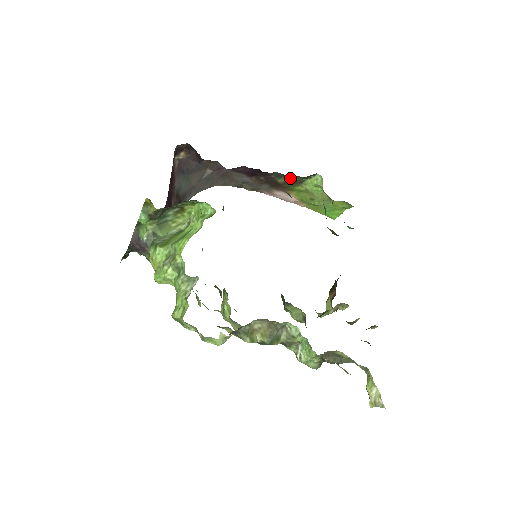
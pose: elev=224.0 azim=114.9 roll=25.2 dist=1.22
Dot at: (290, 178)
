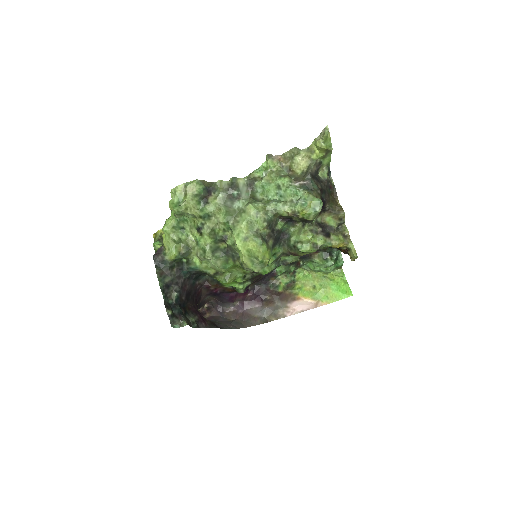
Dot at: (283, 283)
